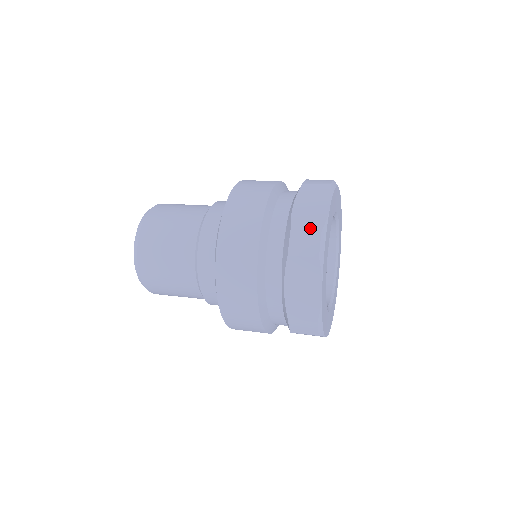
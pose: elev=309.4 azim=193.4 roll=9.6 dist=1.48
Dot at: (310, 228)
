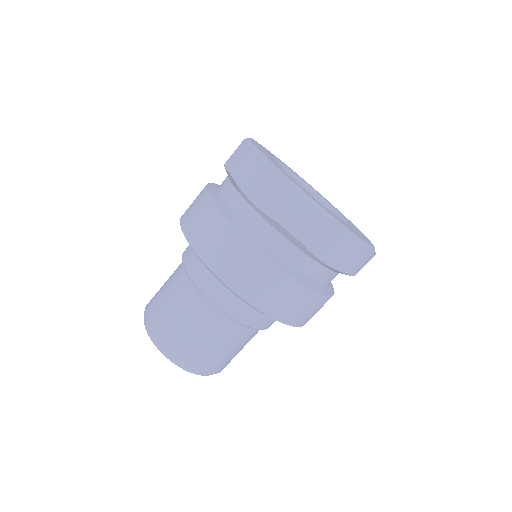
Dot at: (290, 204)
